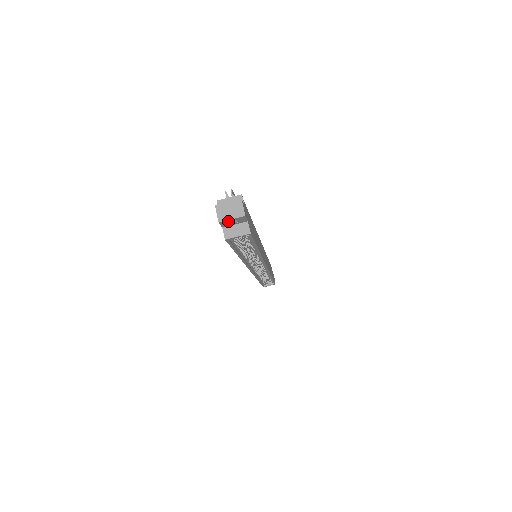
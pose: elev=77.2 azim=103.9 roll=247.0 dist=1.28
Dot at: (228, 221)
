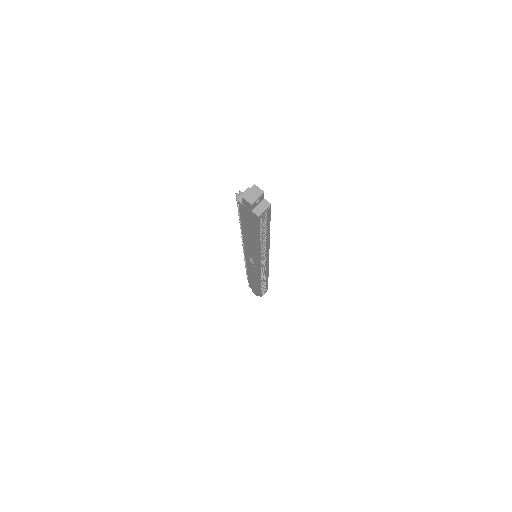
Dot at: (255, 202)
